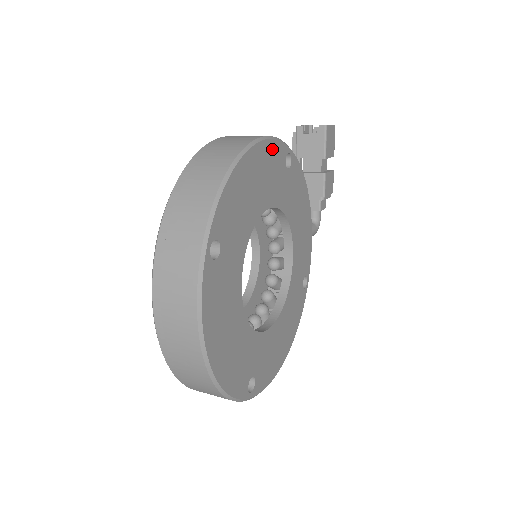
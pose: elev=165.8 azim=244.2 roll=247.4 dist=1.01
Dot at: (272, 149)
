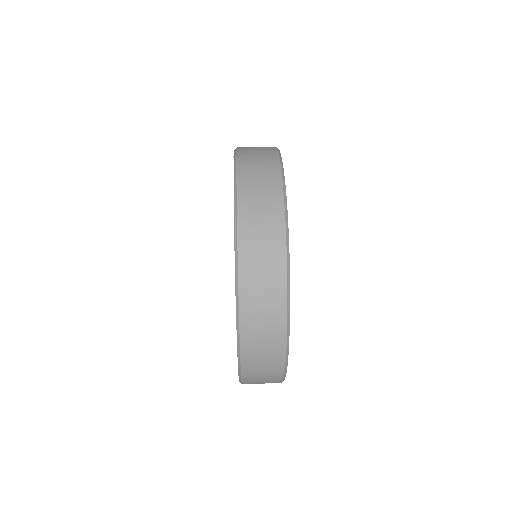
Dot at: occluded
